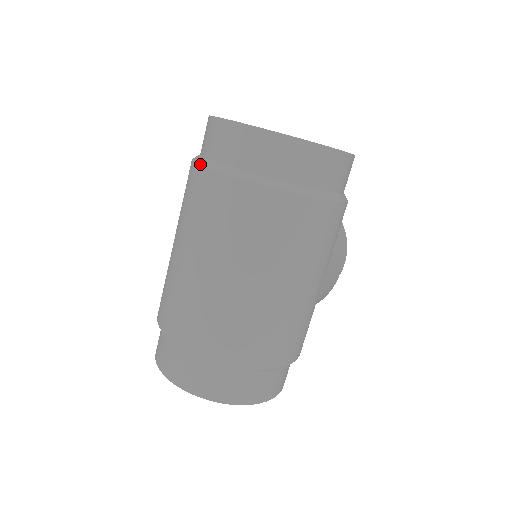
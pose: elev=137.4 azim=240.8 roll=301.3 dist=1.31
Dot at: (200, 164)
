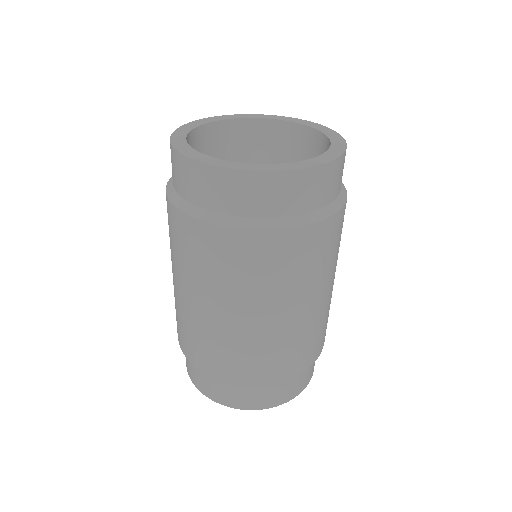
Dot at: (192, 217)
